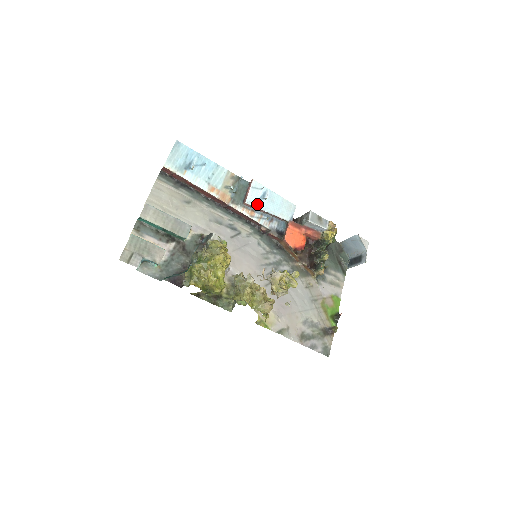
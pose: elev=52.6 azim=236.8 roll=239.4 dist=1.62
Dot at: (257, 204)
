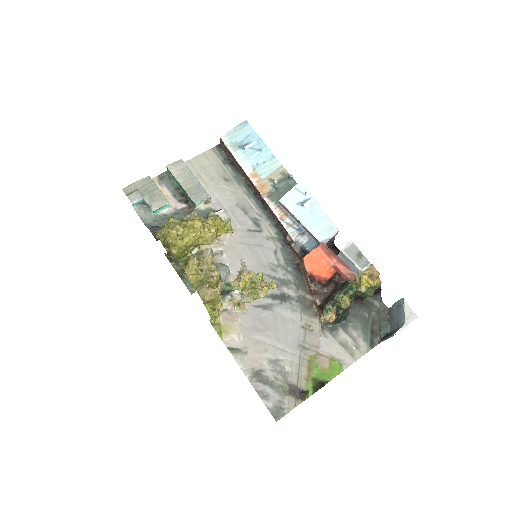
Dot at: (292, 207)
